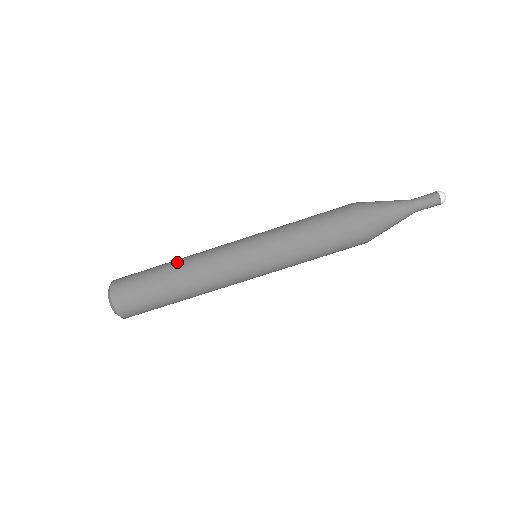
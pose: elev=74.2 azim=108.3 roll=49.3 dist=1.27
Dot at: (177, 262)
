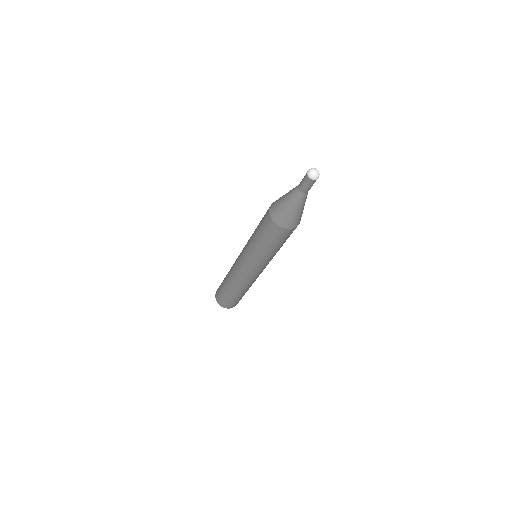
Dot at: (227, 275)
